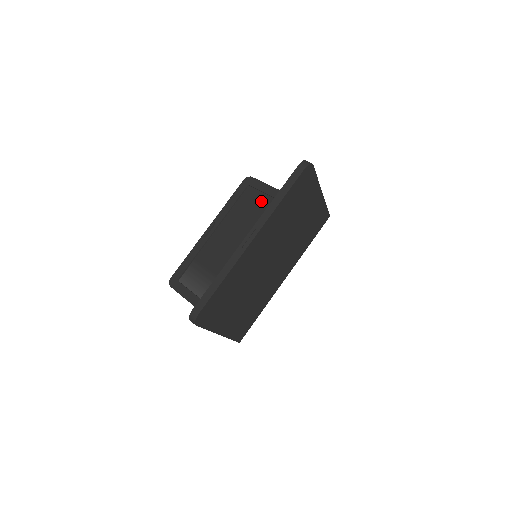
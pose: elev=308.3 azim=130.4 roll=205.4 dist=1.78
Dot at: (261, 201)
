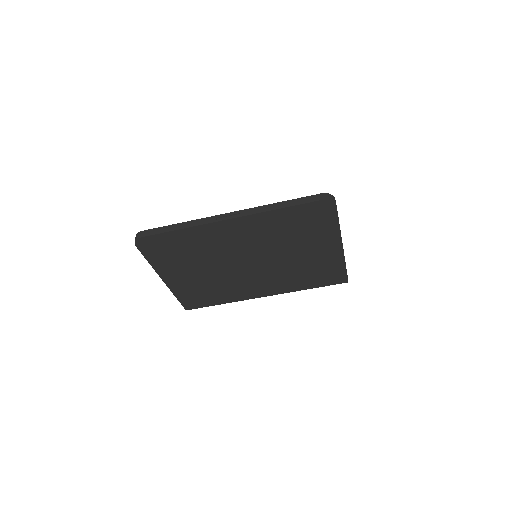
Dot at: occluded
